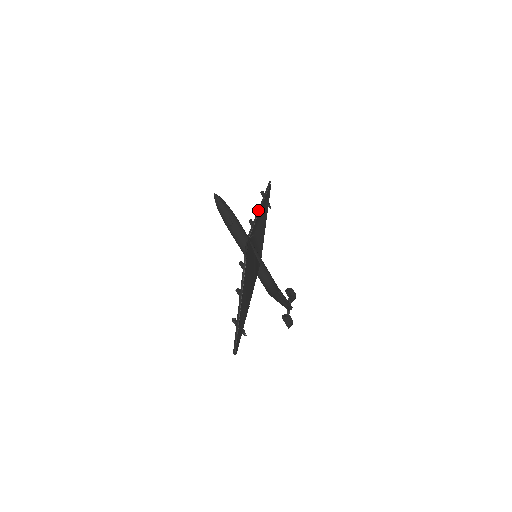
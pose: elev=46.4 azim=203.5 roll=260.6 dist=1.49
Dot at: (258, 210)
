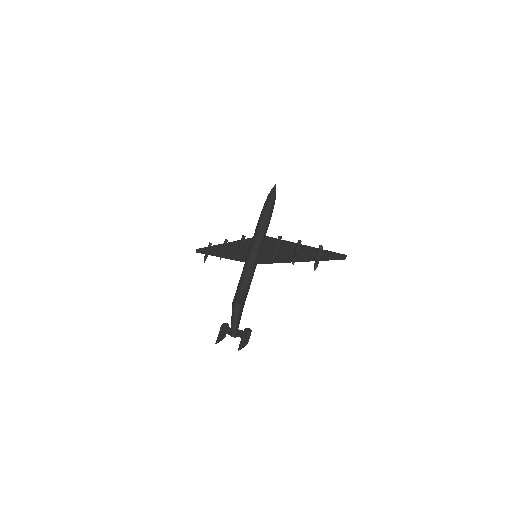
Dot at: occluded
